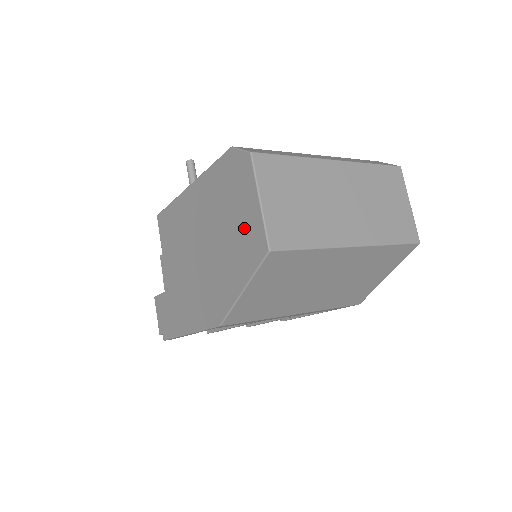
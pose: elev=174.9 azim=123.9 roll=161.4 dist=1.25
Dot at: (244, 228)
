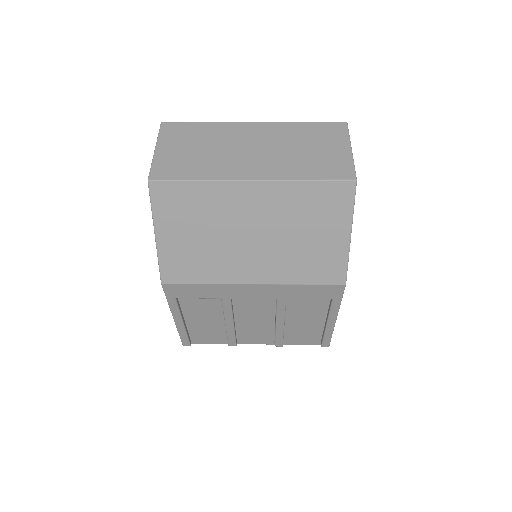
Dot at: occluded
